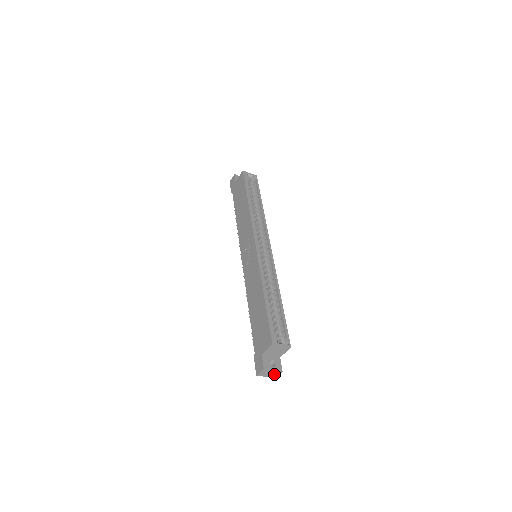
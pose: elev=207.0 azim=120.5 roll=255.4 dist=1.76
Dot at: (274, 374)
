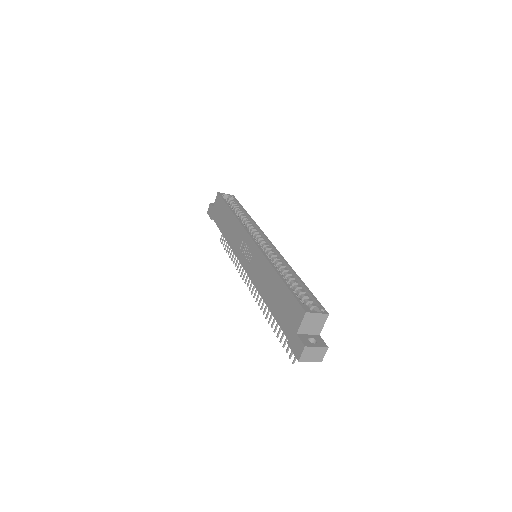
Dot at: (319, 355)
